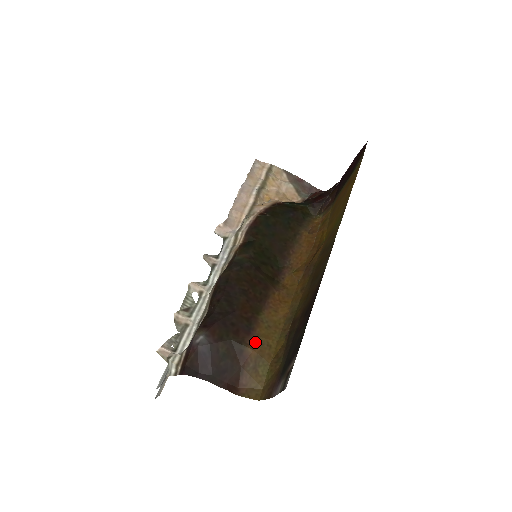
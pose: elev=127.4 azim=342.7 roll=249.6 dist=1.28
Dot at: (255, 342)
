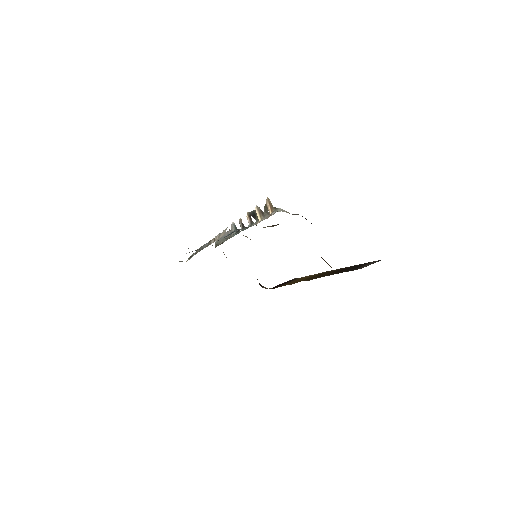
Dot at: occluded
